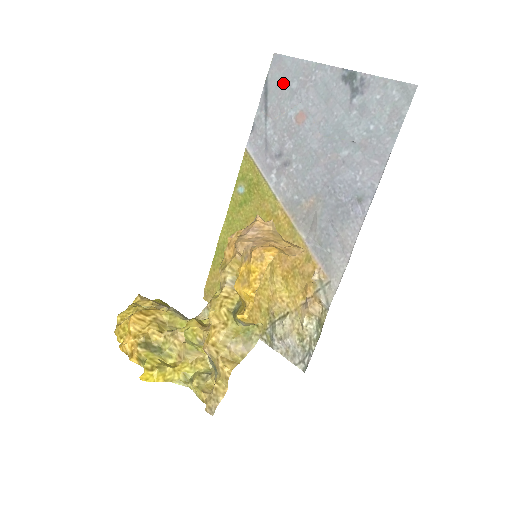
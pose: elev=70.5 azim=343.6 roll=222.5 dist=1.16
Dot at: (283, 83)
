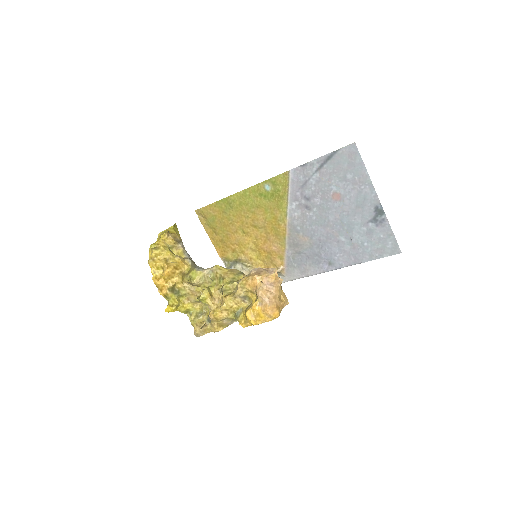
Dot at: (344, 167)
